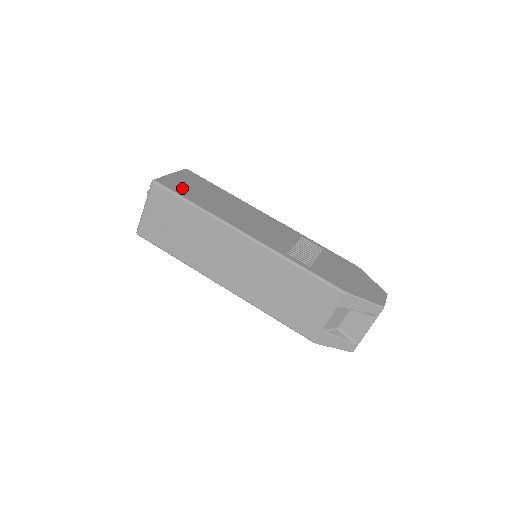
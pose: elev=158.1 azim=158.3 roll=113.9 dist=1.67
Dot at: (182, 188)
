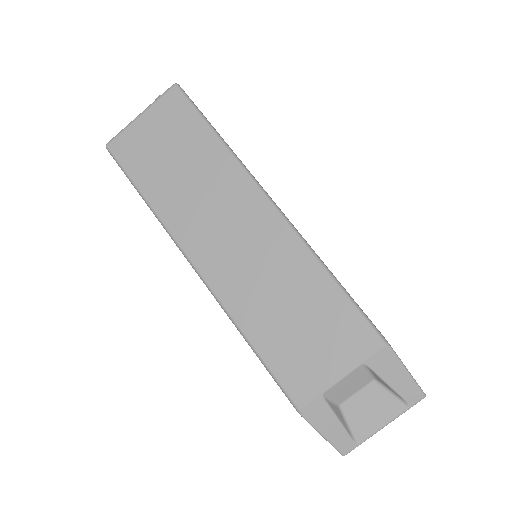
Dot at: occluded
